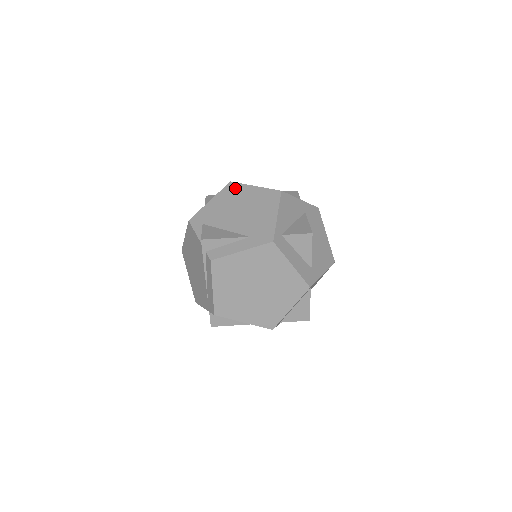
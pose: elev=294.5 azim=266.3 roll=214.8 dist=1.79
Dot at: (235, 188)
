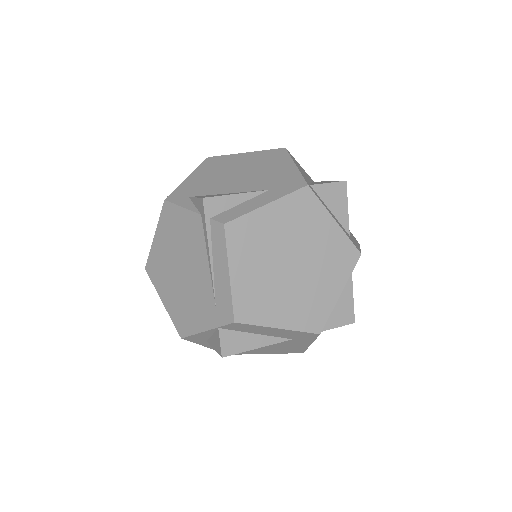
Dot at: (219, 160)
